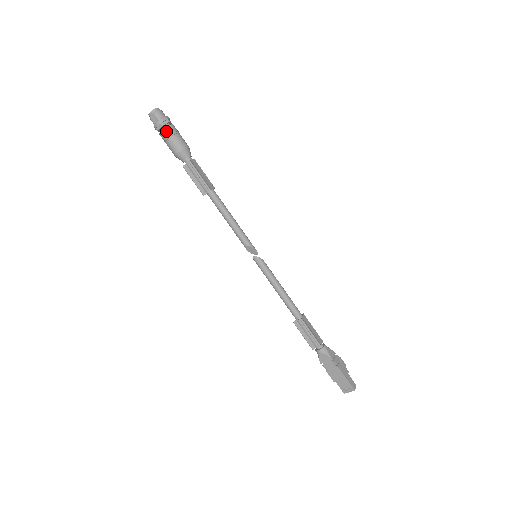
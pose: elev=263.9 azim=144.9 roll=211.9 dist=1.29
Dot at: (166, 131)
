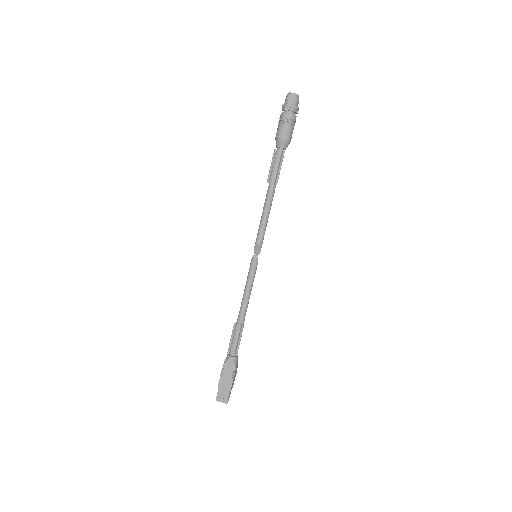
Dot at: (291, 117)
